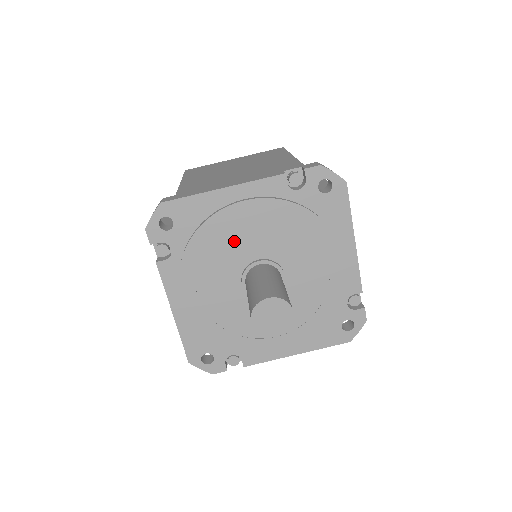
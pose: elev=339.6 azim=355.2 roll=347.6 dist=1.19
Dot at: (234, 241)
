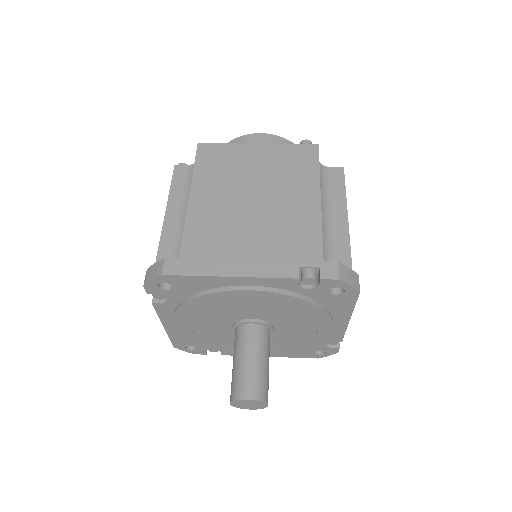
Dot at: (232, 307)
